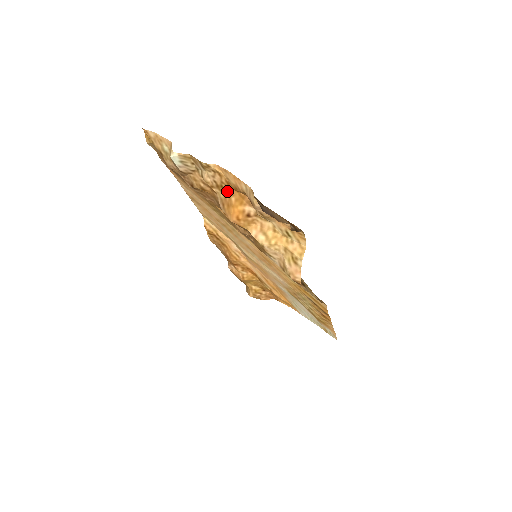
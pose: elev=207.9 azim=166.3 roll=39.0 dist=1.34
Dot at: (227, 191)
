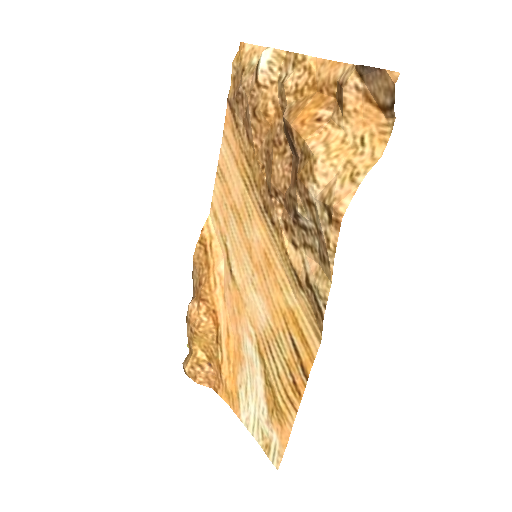
Dot at: (305, 96)
